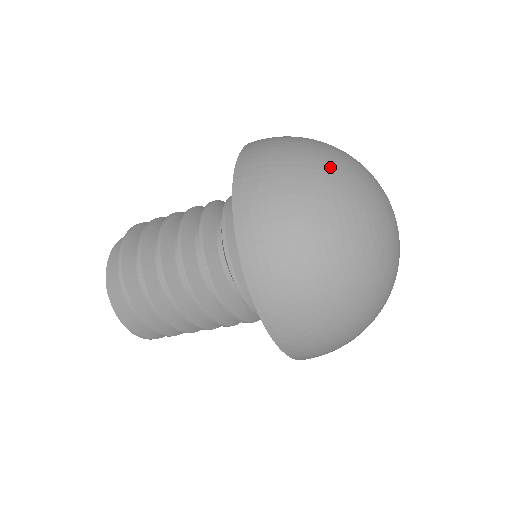
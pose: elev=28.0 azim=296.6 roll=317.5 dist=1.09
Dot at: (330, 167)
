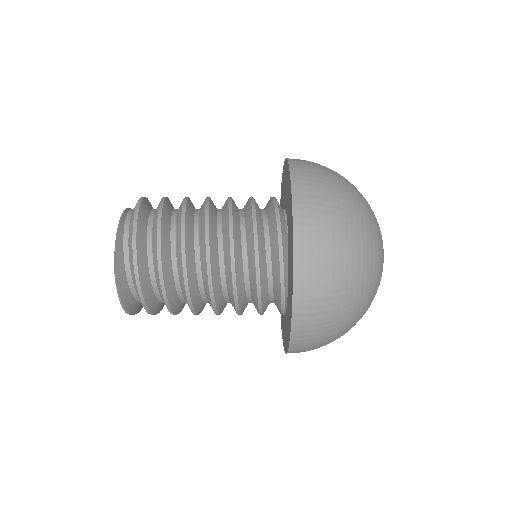
Dot at: (365, 219)
